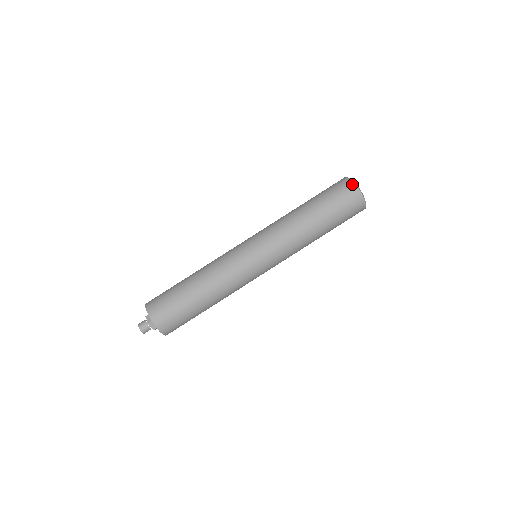
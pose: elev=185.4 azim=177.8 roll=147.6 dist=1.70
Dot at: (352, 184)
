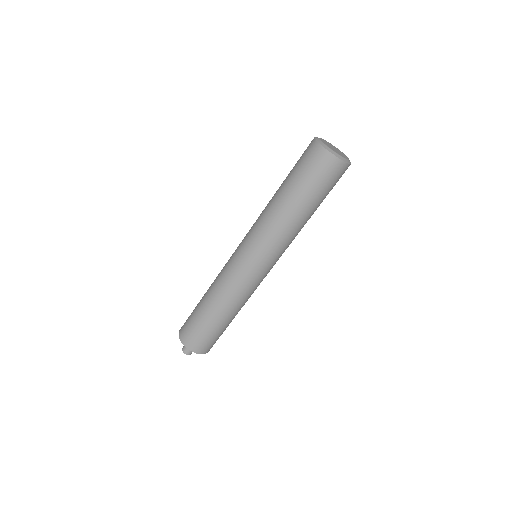
Dot at: (337, 161)
